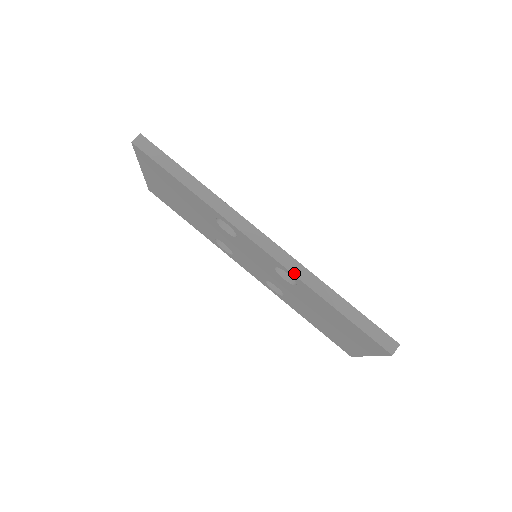
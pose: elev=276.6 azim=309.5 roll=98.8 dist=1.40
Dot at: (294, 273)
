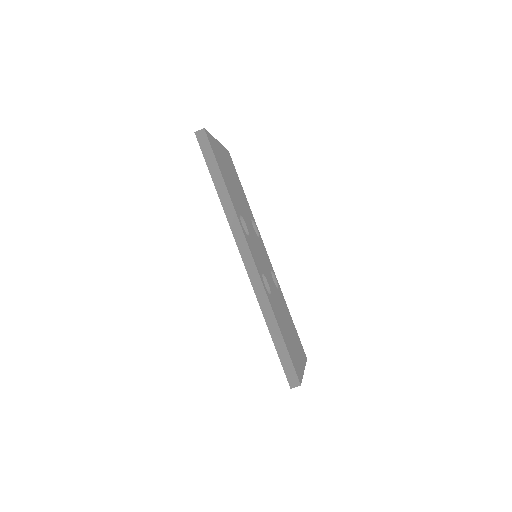
Dot at: (256, 293)
